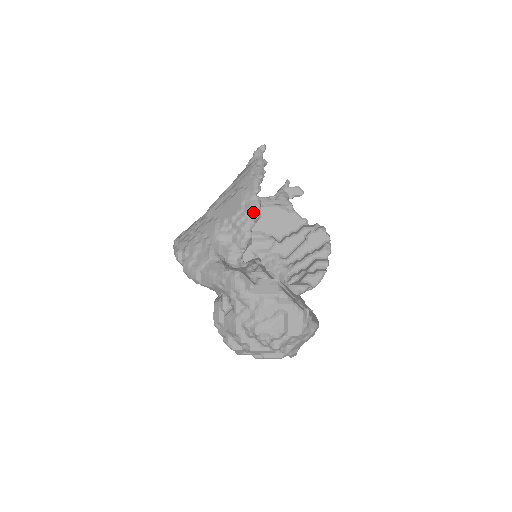
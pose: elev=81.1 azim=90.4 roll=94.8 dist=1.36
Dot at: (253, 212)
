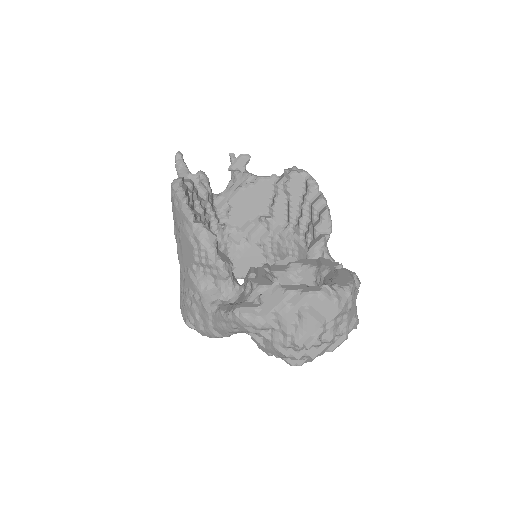
Dot at: (205, 241)
